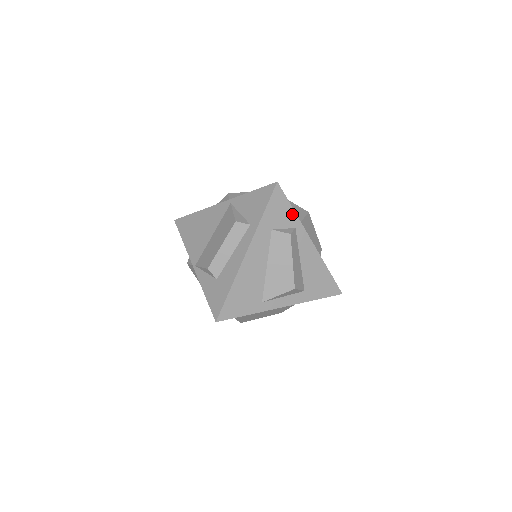
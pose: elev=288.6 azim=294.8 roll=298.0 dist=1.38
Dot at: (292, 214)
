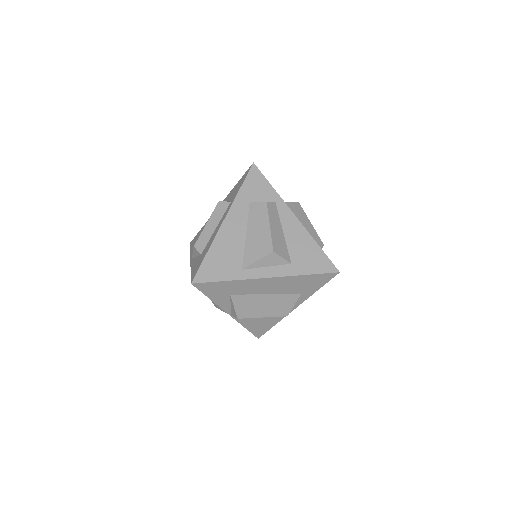
Dot at: (271, 190)
